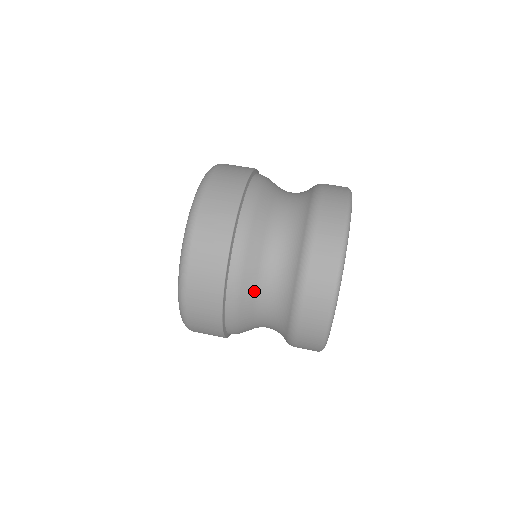
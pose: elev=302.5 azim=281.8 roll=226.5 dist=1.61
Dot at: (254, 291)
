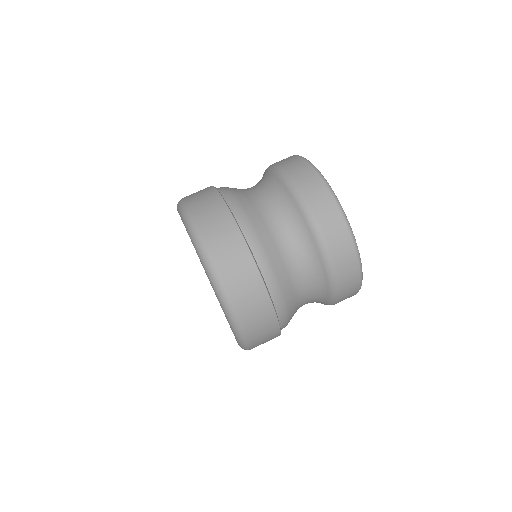
Dot at: (292, 290)
